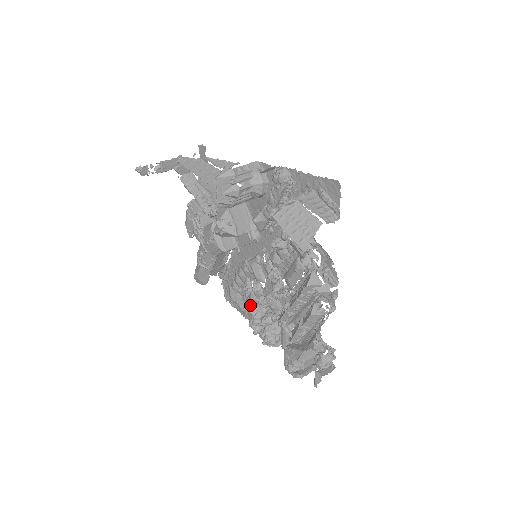
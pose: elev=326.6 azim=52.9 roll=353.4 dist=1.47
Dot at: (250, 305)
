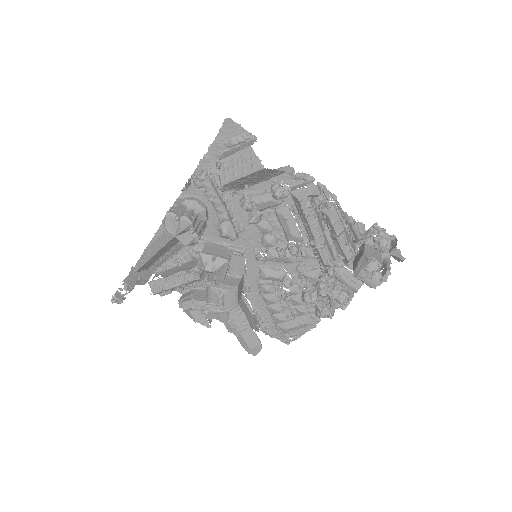
Dot at: (303, 309)
